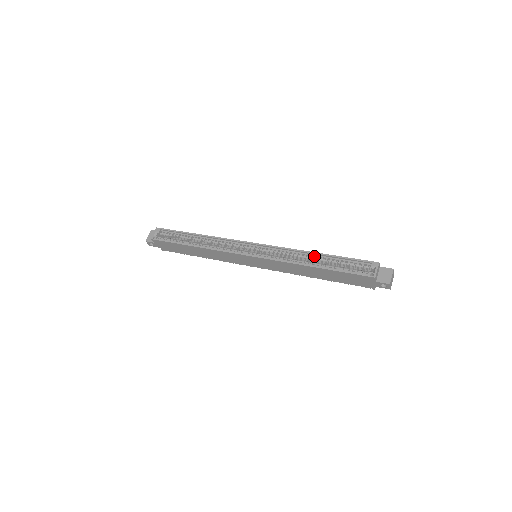
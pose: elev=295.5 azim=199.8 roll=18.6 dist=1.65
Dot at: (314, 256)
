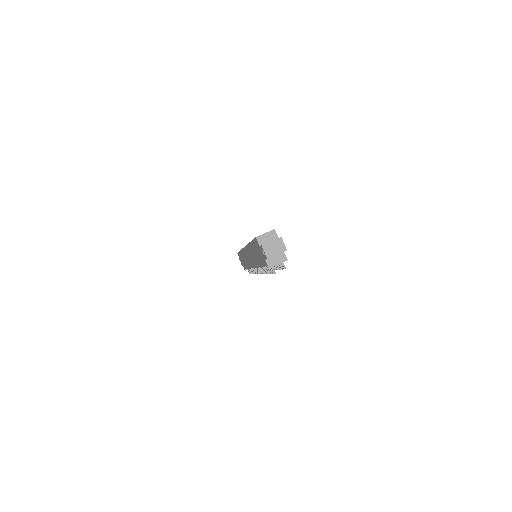
Dot at: occluded
